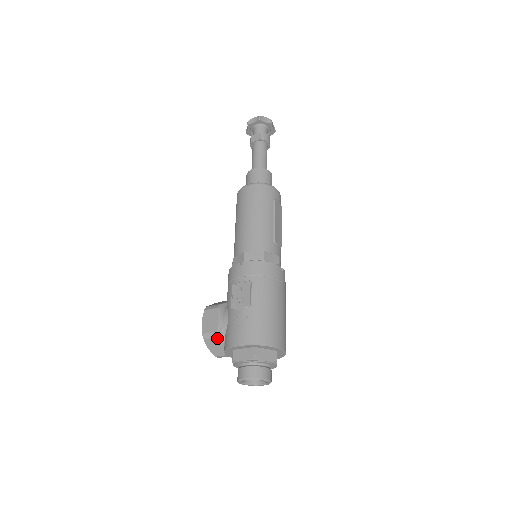
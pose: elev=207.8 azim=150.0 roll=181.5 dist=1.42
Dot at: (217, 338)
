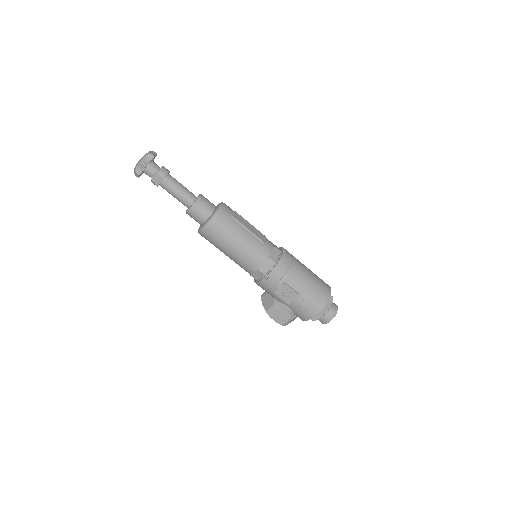
Dot at: occluded
